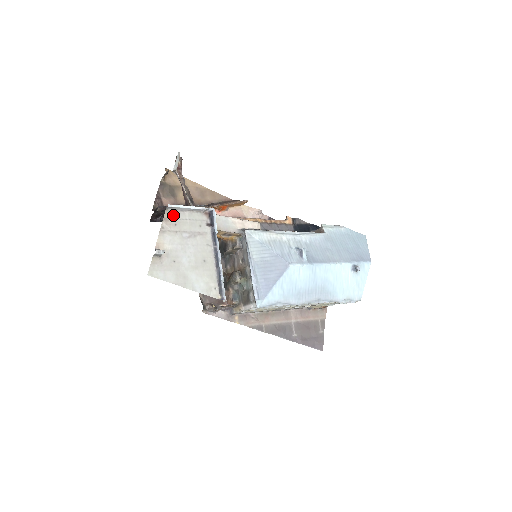
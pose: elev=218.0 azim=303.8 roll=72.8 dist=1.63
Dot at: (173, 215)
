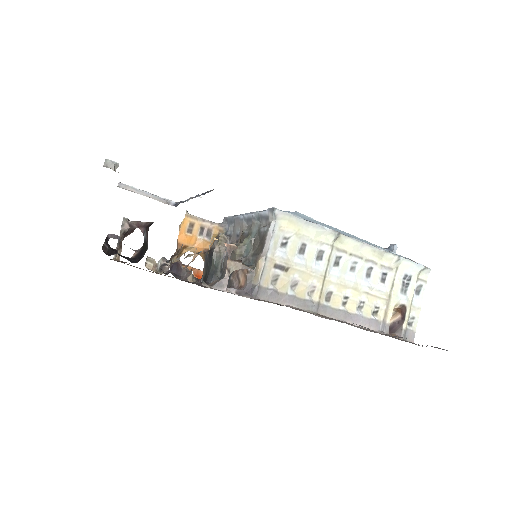
Dot at: (127, 189)
